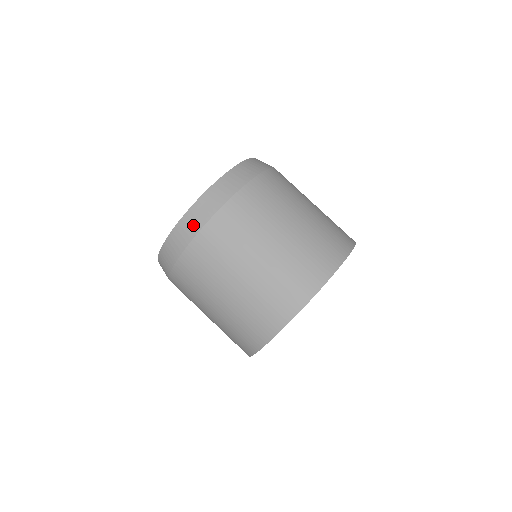
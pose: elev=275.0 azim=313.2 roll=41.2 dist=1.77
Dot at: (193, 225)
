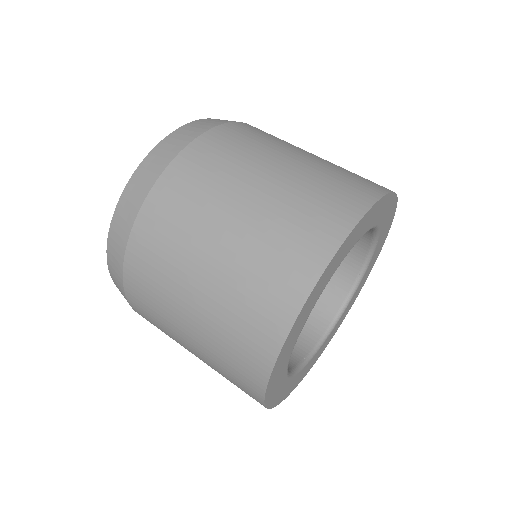
Dot at: (203, 126)
